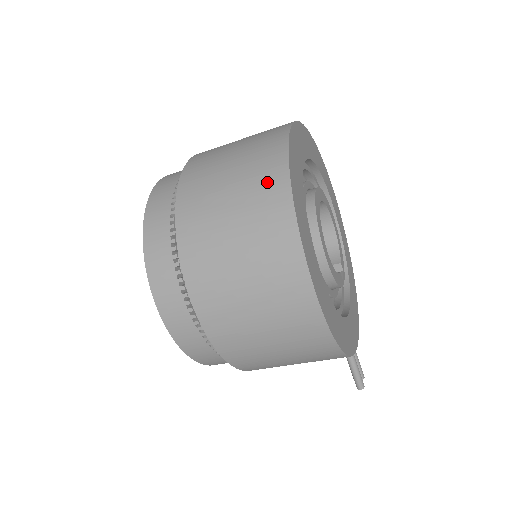
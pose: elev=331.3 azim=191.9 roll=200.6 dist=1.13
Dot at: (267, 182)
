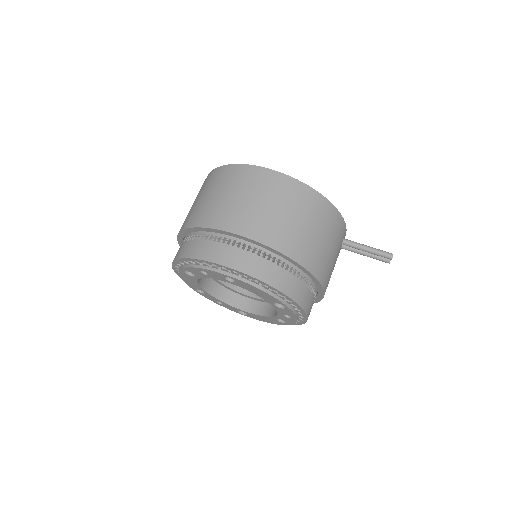
Dot at: (208, 180)
